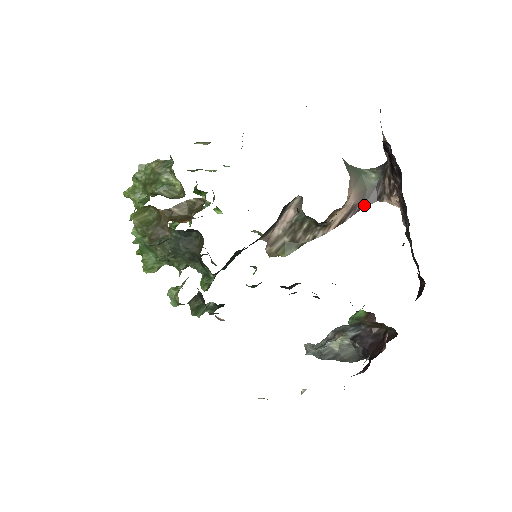
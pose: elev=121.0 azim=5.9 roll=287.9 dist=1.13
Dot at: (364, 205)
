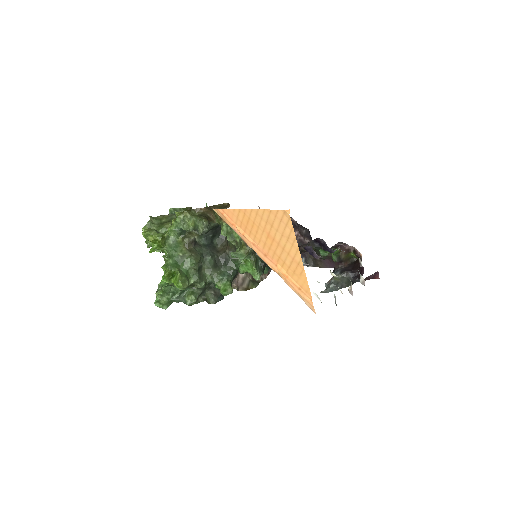
Dot at: (271, 269)
